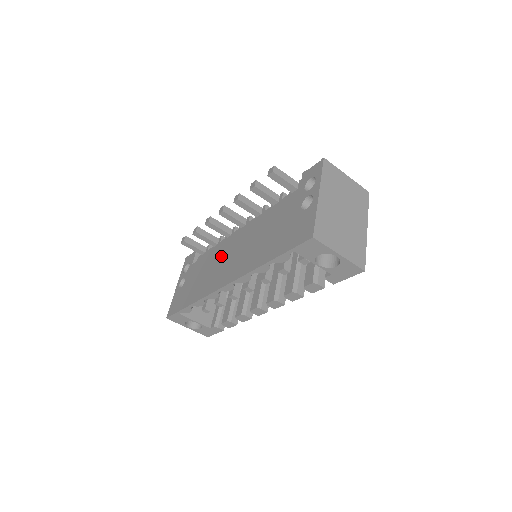
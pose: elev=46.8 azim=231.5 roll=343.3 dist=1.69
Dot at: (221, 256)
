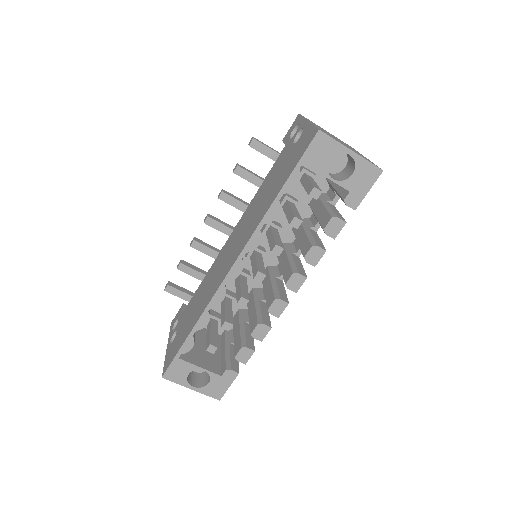
Dot at: (217, 265)
